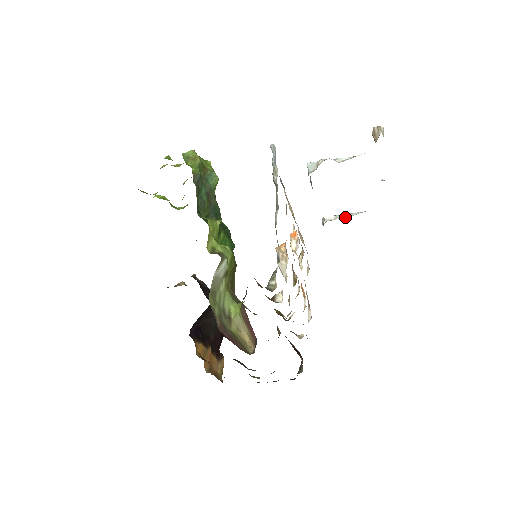
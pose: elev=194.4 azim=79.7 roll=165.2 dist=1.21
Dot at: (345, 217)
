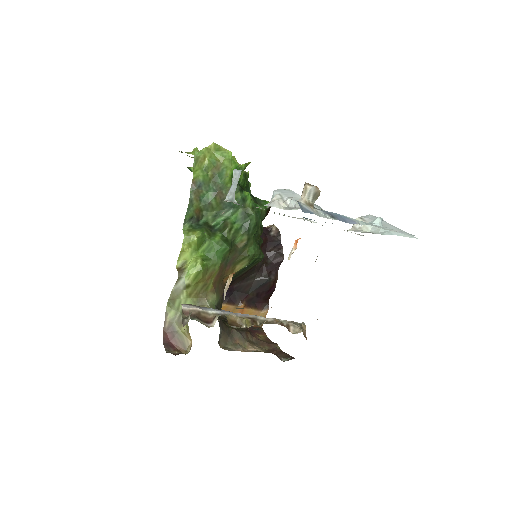
Dot at: (372, 230)
